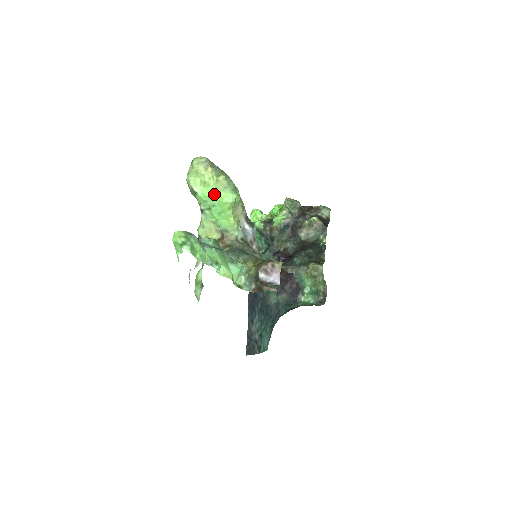
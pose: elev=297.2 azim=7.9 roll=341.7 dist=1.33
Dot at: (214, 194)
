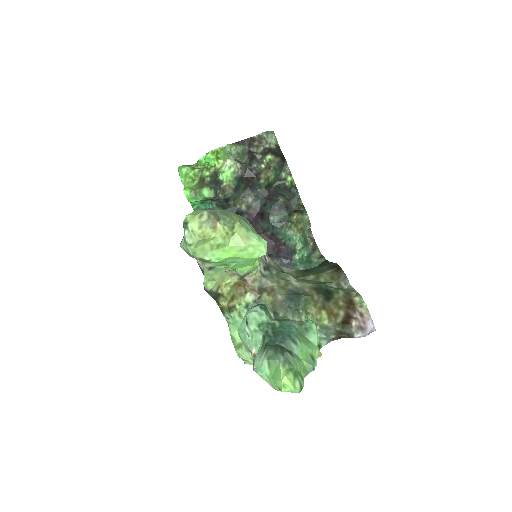
Dot at: (236, 253)
